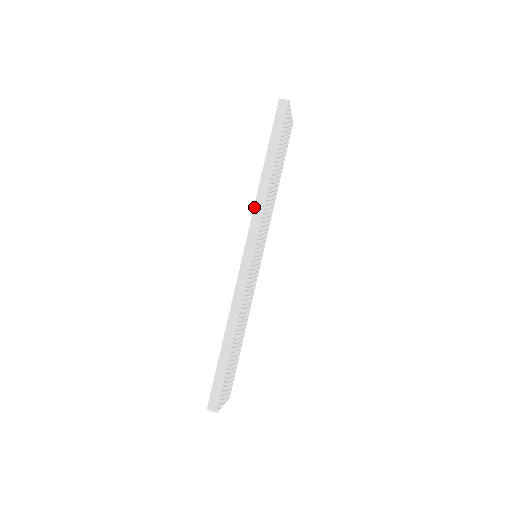
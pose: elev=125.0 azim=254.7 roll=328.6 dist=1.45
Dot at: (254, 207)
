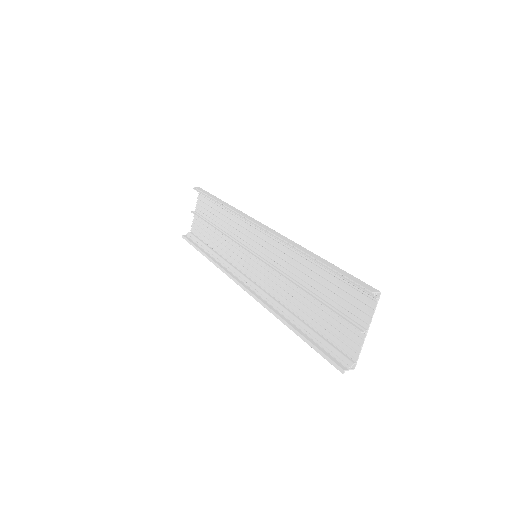
Dot at: (236, 211)
